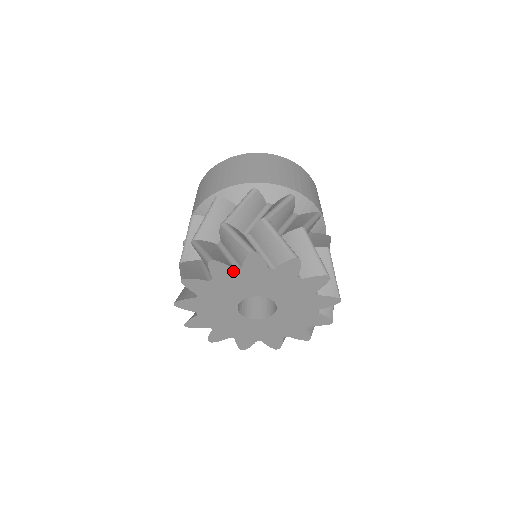
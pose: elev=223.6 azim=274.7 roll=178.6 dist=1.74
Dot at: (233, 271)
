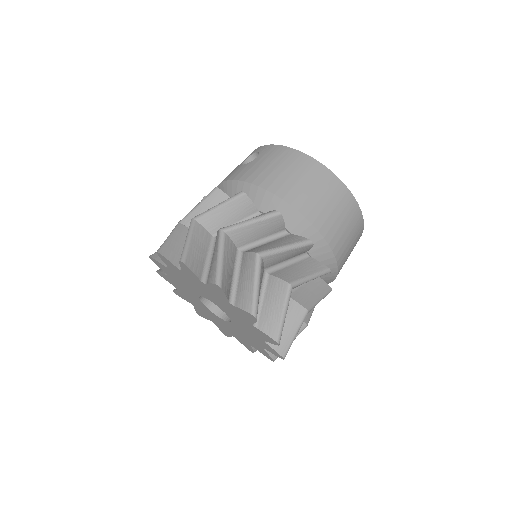
Dot at: (226, 300)
